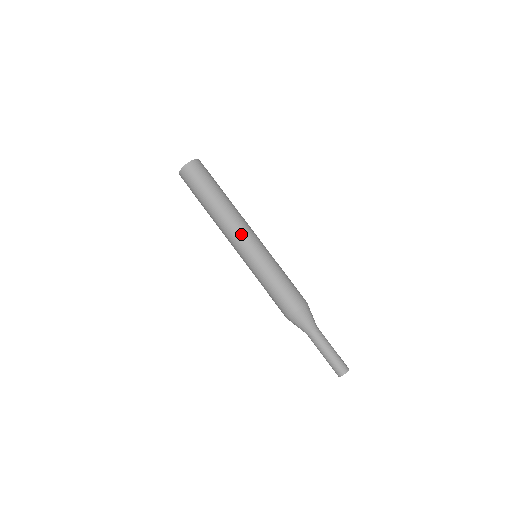
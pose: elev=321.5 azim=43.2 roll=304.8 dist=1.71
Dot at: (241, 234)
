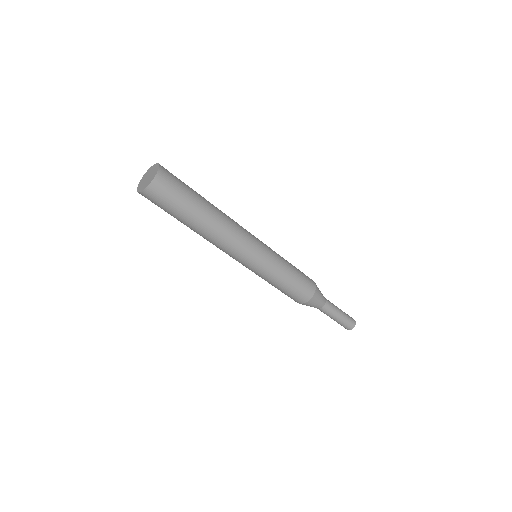
Dot at: (242, 245)
